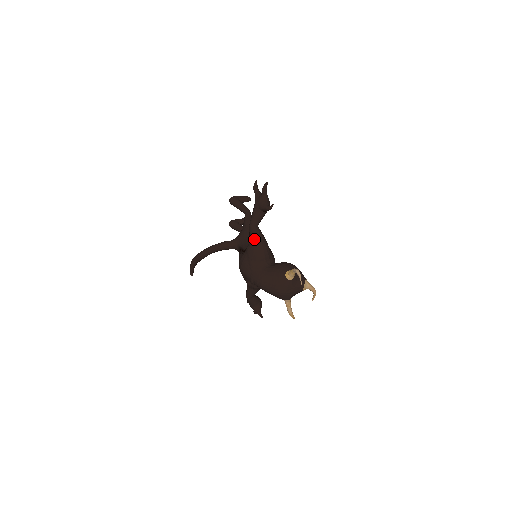
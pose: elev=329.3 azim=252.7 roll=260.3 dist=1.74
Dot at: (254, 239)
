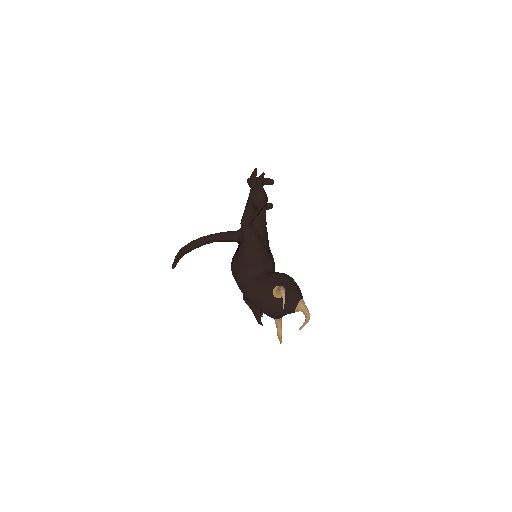
Dot at: (245, 239)
